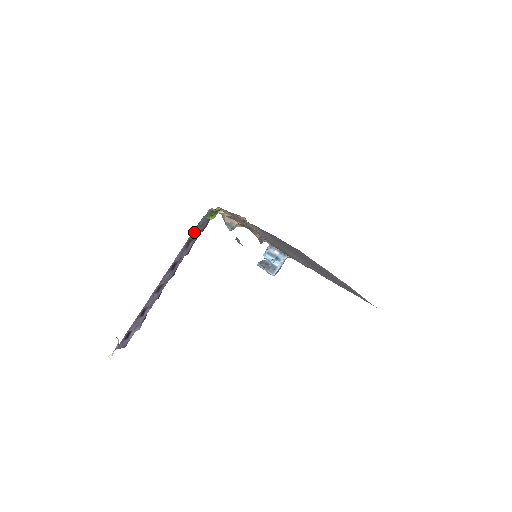
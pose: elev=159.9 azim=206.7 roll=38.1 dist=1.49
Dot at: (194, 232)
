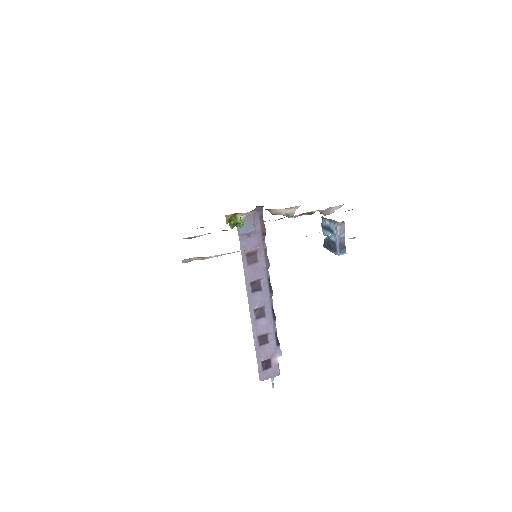
Dot at: (245, 245)
